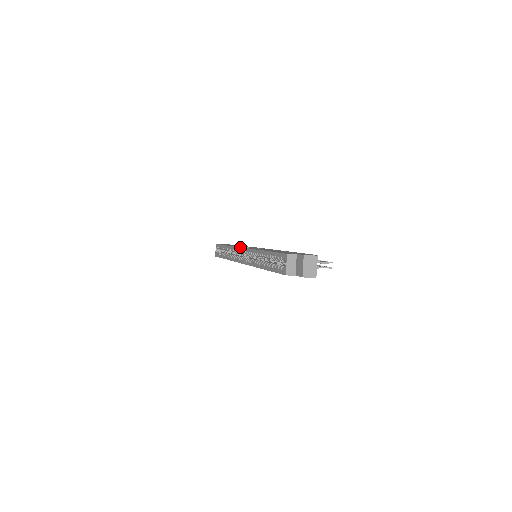
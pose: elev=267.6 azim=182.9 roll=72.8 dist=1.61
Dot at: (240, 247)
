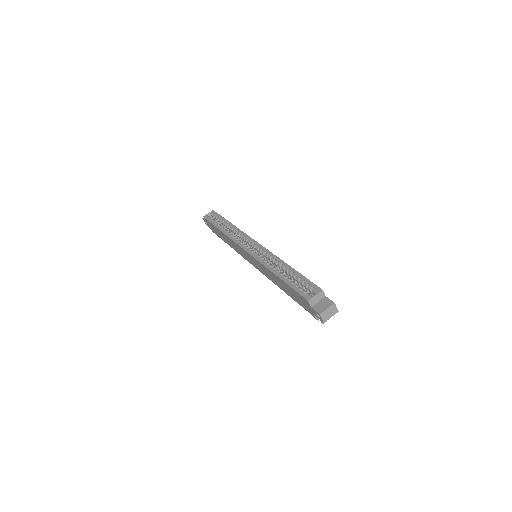
Dot at: occluded
